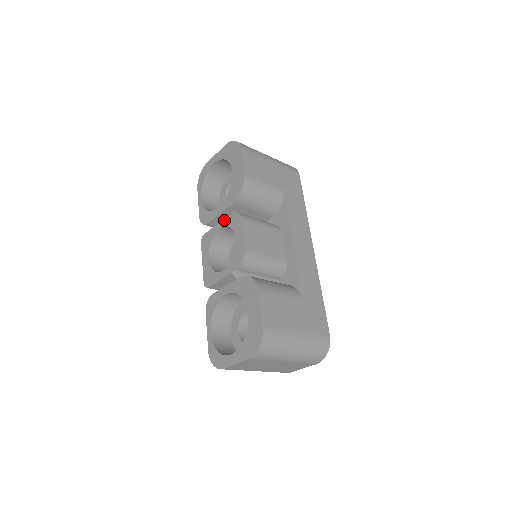
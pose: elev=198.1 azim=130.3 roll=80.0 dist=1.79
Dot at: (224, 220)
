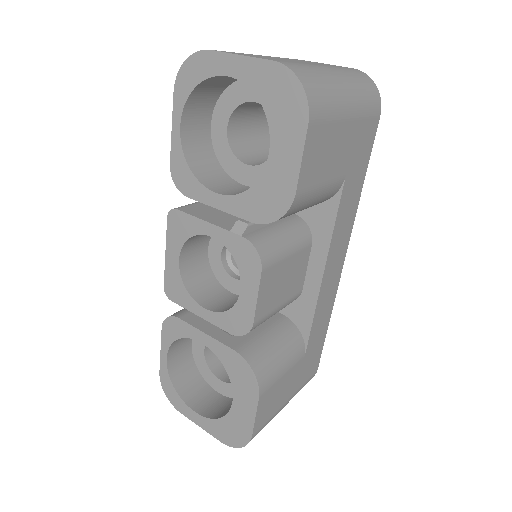
Dot at: (225, 233)
